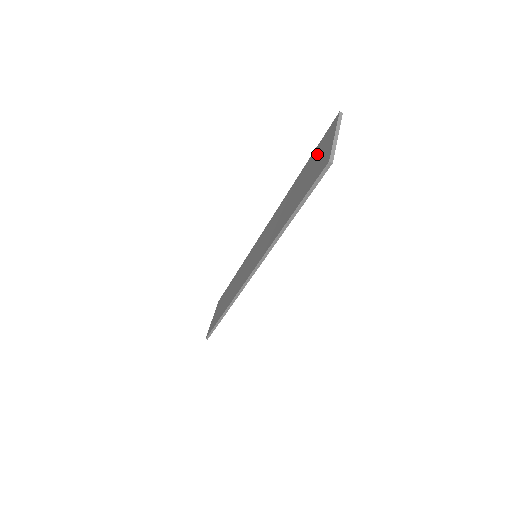
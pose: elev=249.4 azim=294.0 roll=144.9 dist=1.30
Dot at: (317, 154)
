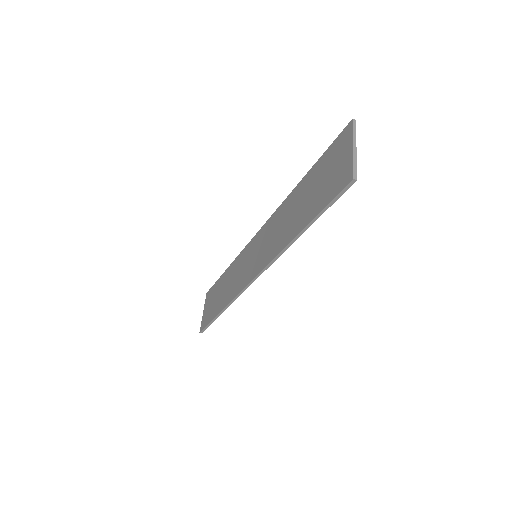
Dot at: (329, 162)
